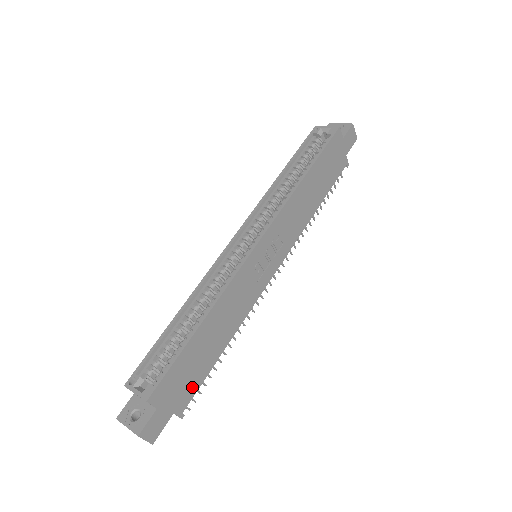
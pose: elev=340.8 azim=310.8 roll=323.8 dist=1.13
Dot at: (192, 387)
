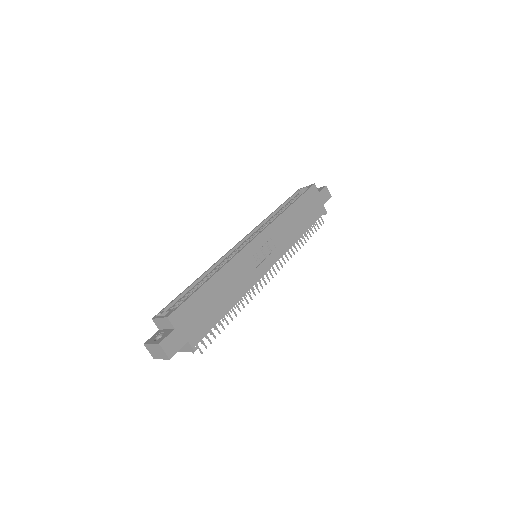
Dot at: (203, 327)
